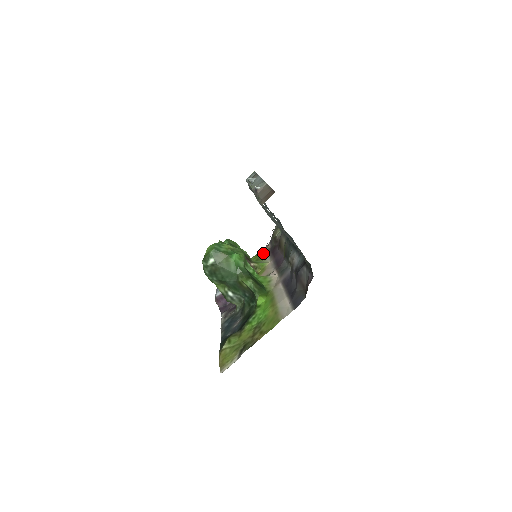
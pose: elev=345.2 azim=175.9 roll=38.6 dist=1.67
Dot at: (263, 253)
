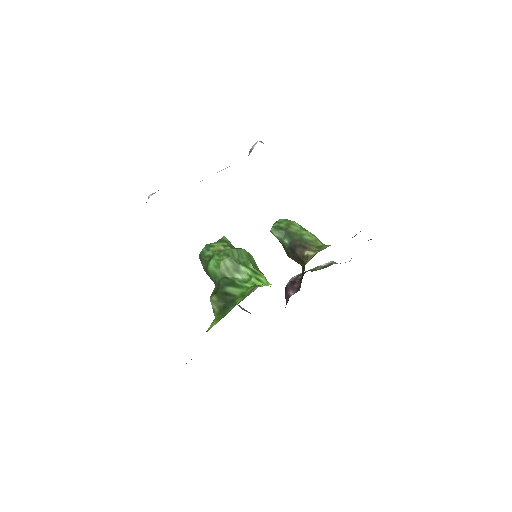
Dot at: occluded
